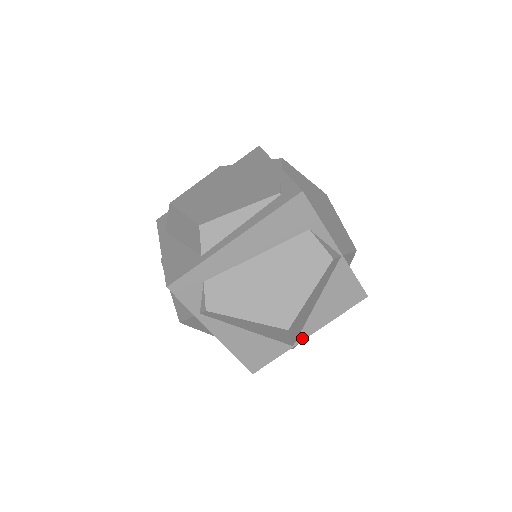
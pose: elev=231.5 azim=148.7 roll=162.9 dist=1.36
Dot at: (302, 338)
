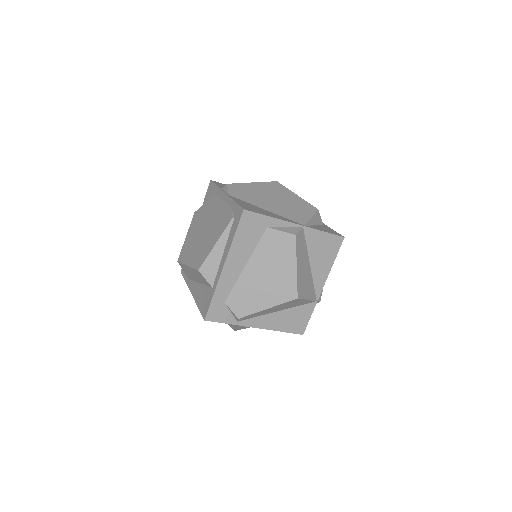
Dot at: (319, 292)
